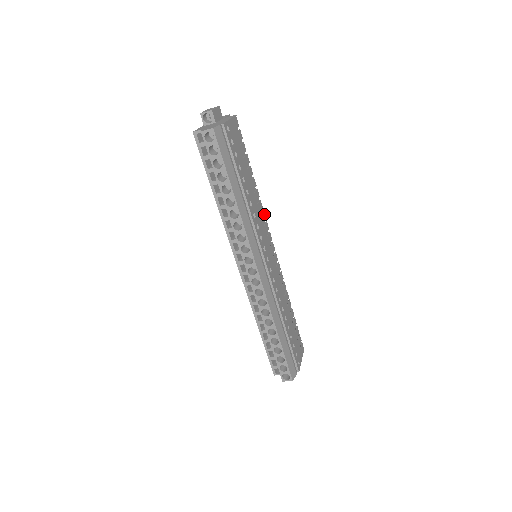
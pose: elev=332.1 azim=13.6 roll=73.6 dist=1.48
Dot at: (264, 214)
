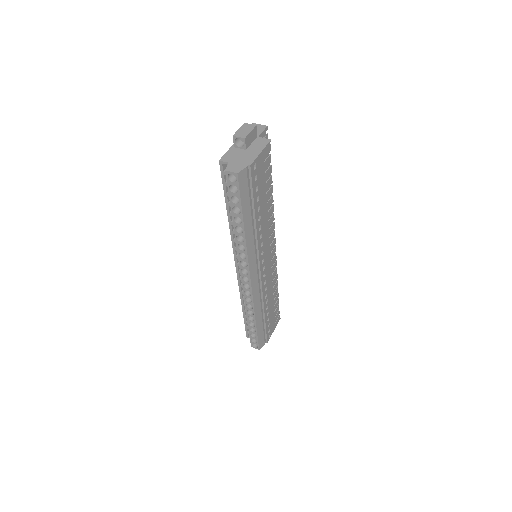
Dot at: (274, 225)
